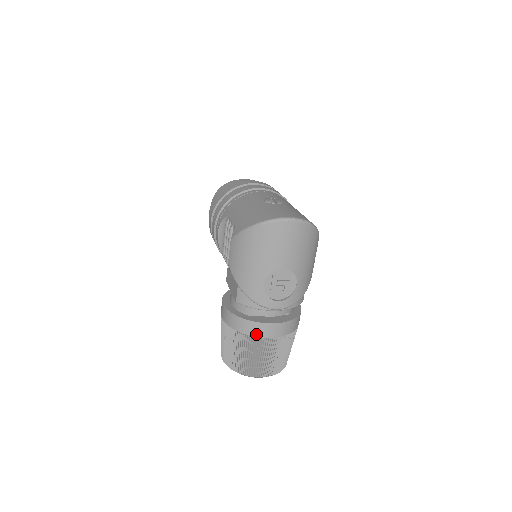
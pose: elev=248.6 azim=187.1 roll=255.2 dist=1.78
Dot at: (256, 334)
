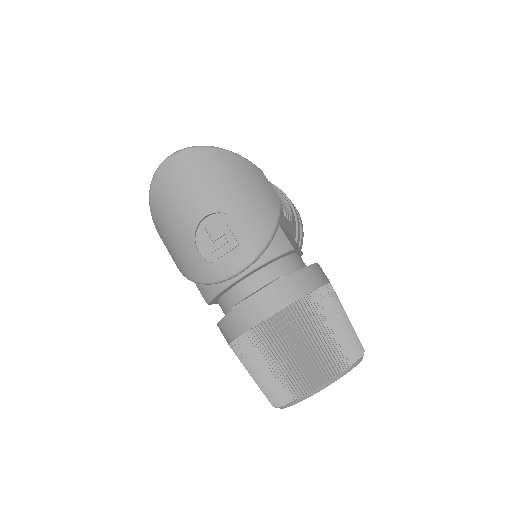
Dot at: (246, 326)
